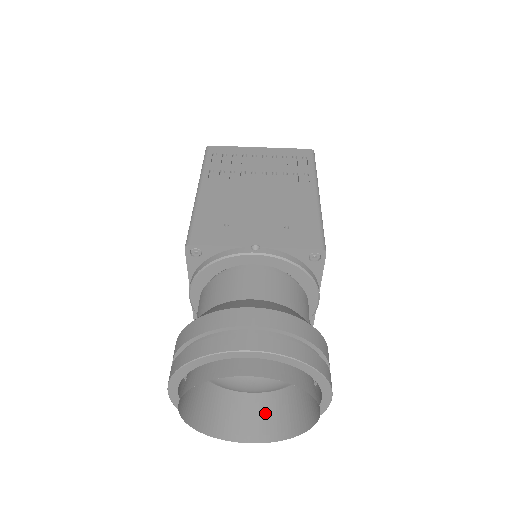
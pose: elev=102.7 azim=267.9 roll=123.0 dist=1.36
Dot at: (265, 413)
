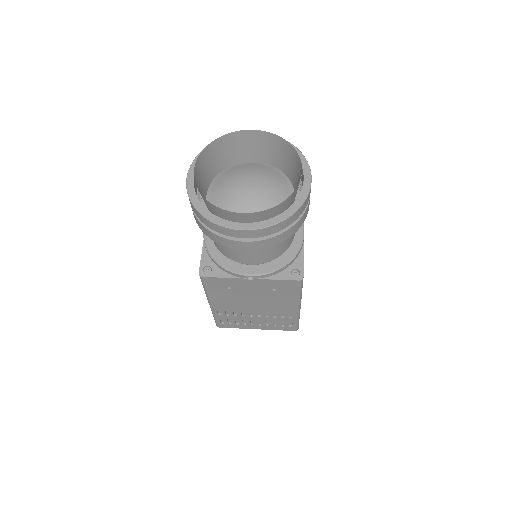
Dot at: occluded
